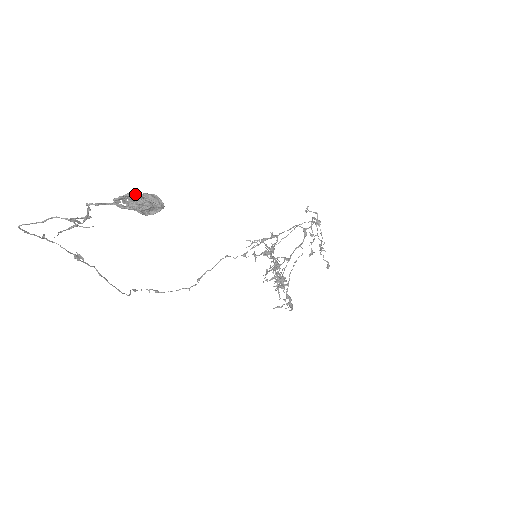
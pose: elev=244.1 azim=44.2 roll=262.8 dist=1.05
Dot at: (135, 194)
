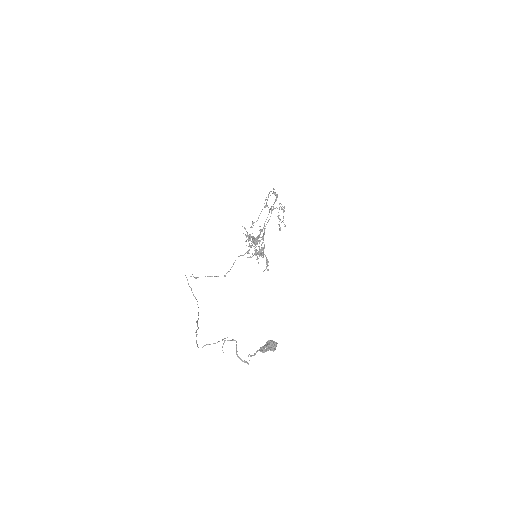
Dot at: (271, 349)
